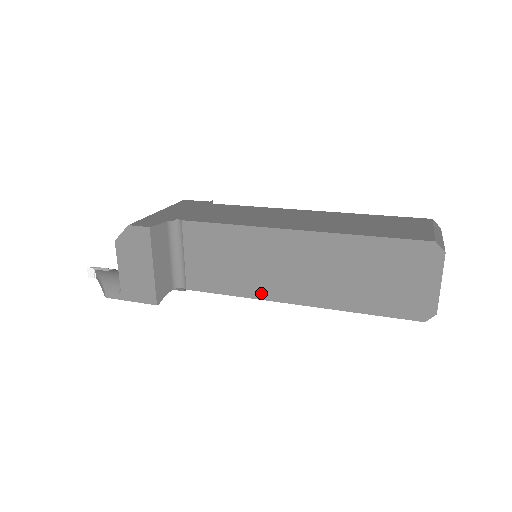
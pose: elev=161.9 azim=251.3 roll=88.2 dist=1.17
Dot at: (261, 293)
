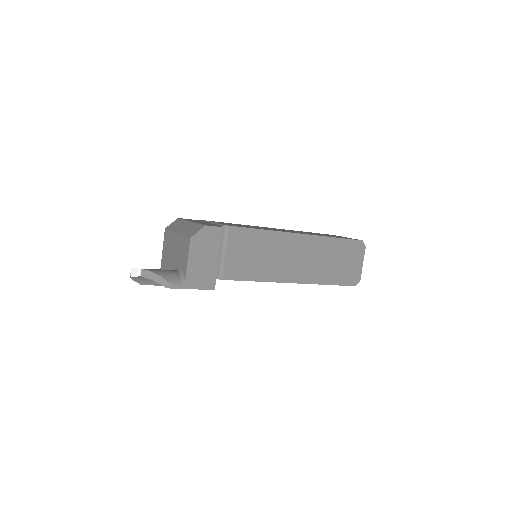
Dot at: (275, 277)
